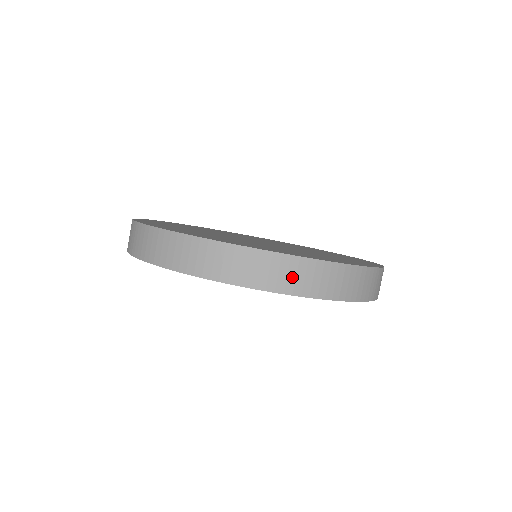
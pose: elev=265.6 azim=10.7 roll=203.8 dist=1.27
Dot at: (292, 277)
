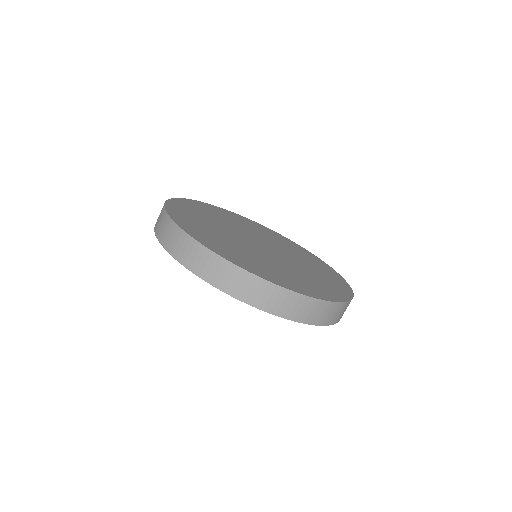
Dot at: (214, 271)
